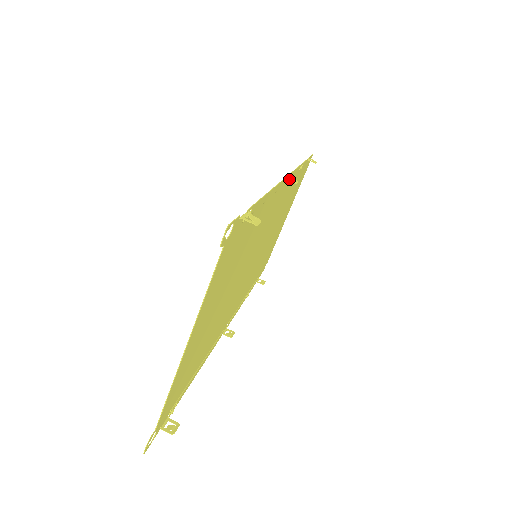
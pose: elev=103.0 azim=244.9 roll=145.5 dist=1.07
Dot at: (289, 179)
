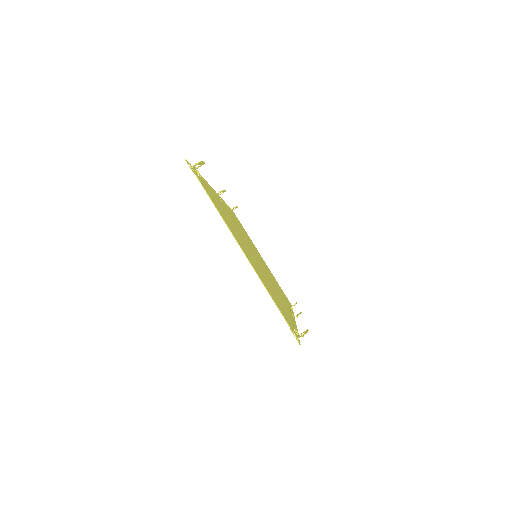
Dot at: (223, 202)
